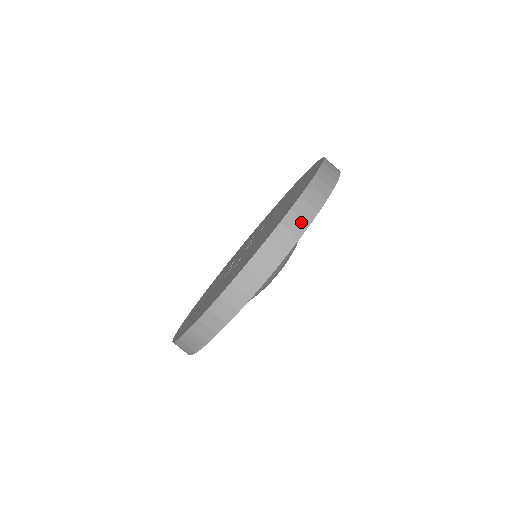
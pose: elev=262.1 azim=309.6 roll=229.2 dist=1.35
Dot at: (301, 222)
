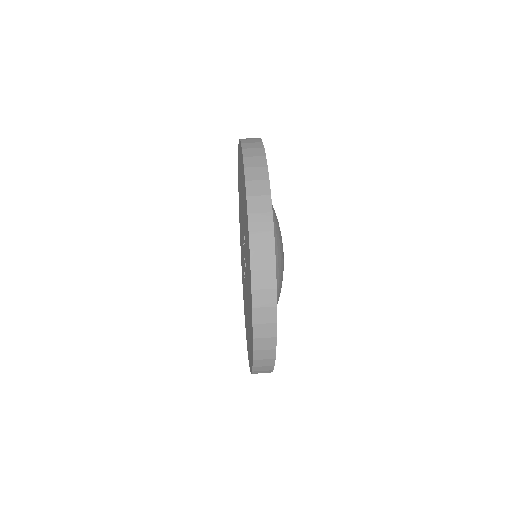
Dot at: occluded
